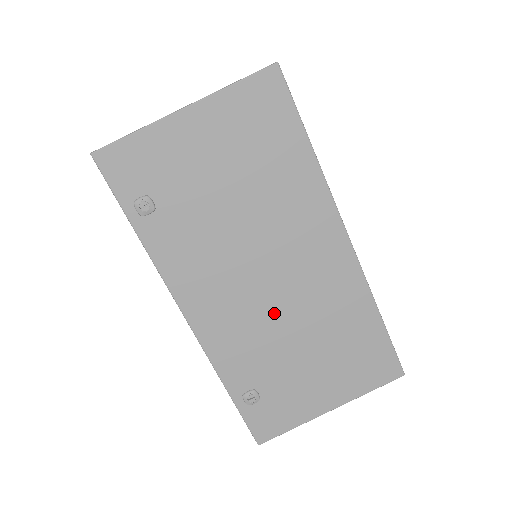
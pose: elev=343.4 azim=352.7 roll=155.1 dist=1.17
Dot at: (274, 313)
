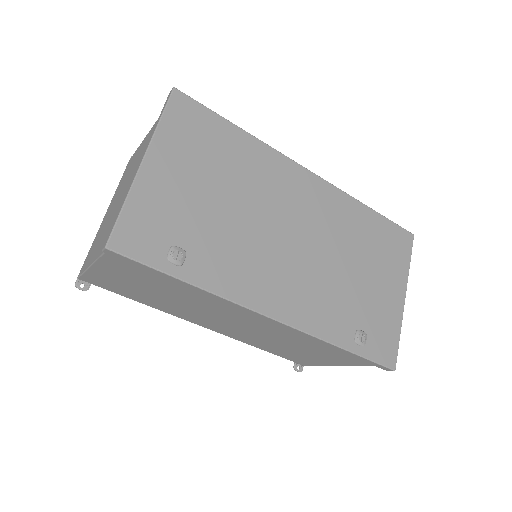
Dot at: (318, 261)
